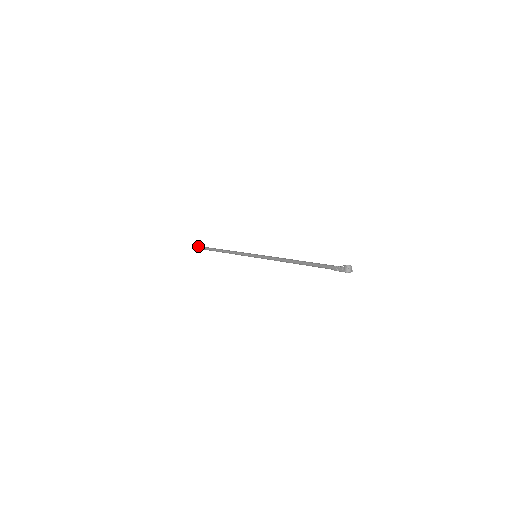
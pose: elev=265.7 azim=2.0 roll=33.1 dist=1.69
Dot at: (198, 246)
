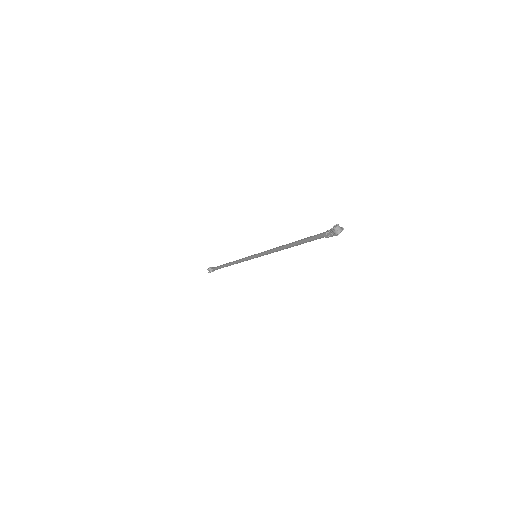
Dot at: (208, 270)
